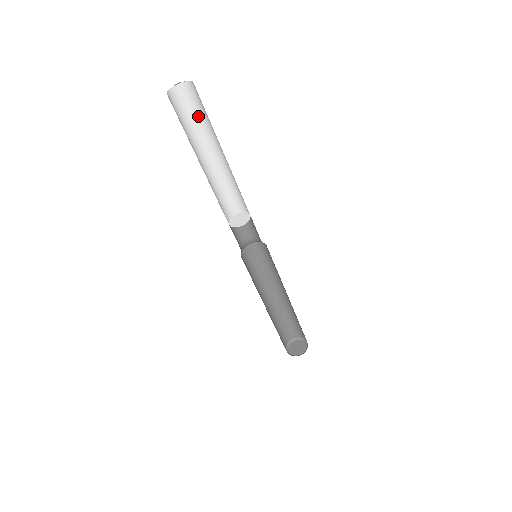
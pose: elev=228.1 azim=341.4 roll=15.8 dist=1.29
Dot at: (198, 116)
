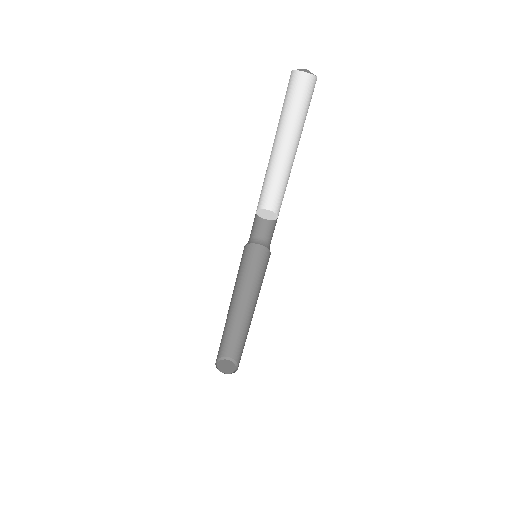
Dot at: (286, 105)
